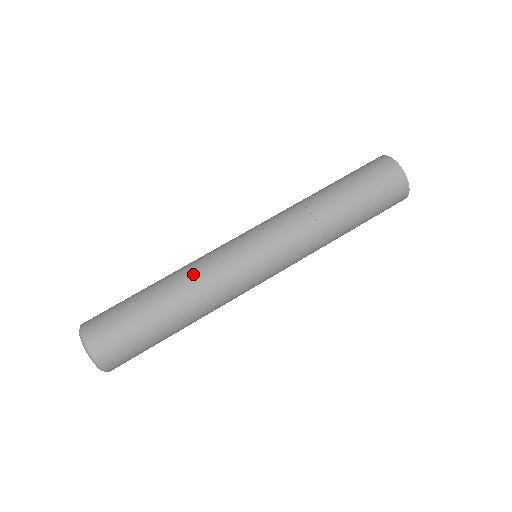
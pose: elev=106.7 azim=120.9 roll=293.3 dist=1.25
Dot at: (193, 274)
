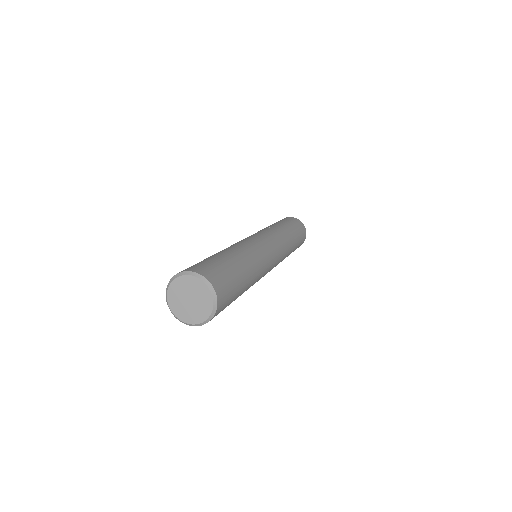
Dot at: occluded
